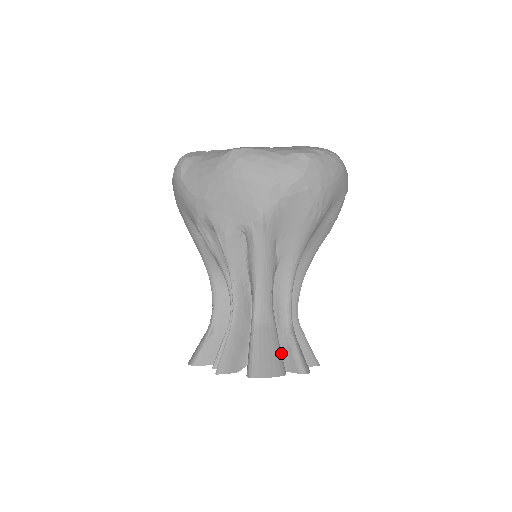
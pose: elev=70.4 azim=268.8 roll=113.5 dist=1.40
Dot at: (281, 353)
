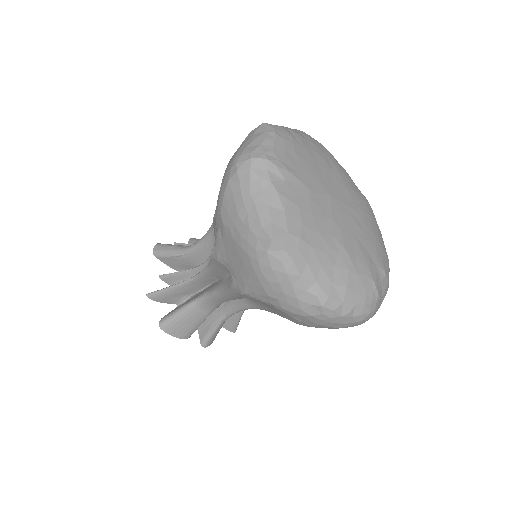
Dot at: occluded
